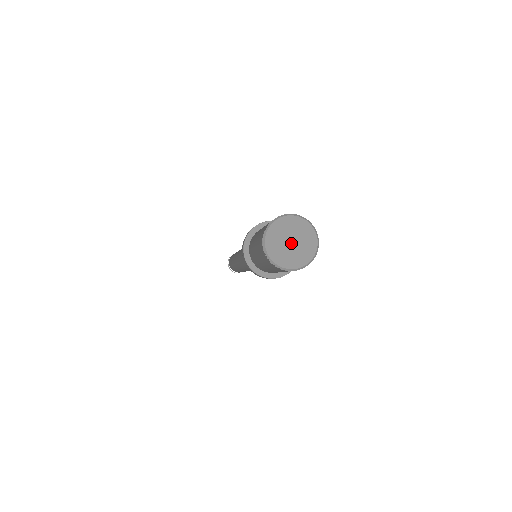
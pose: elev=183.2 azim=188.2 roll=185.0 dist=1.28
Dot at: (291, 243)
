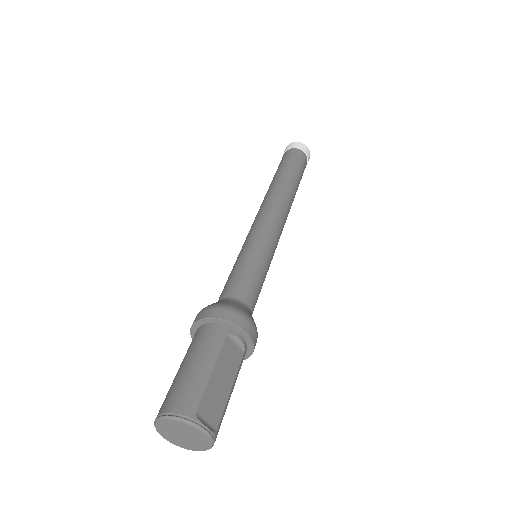
Dot at: (182, 436)
